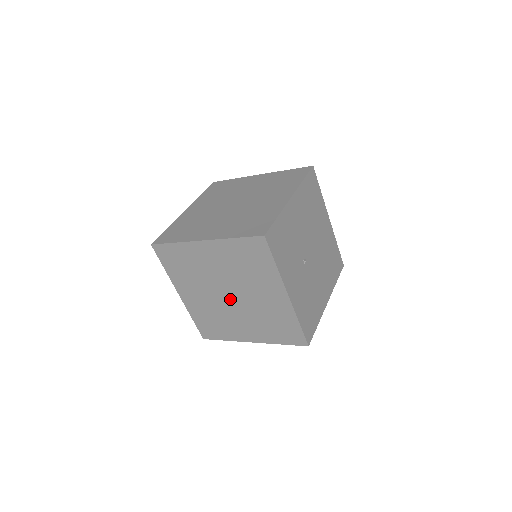
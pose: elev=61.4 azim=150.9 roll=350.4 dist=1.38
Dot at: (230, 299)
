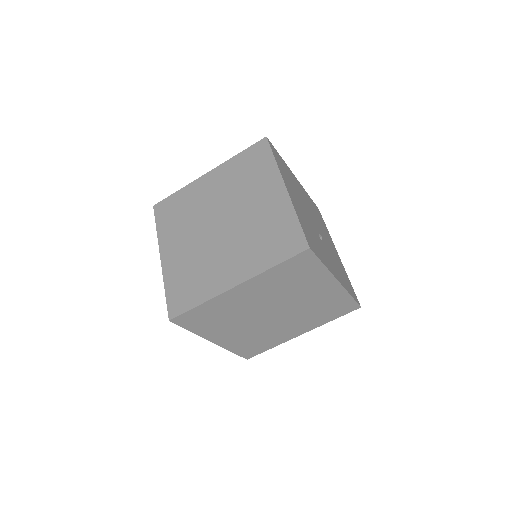
Dot at: (274, 316)
